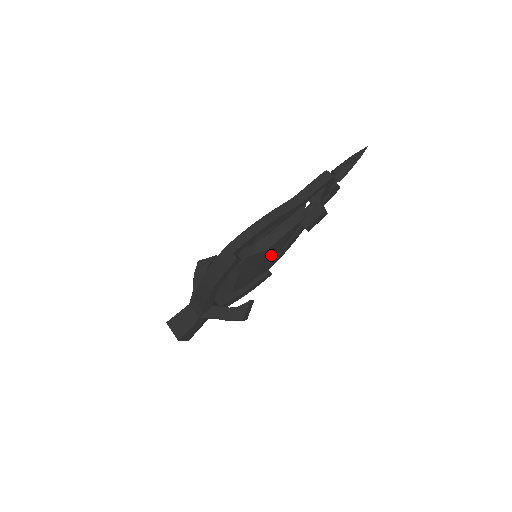
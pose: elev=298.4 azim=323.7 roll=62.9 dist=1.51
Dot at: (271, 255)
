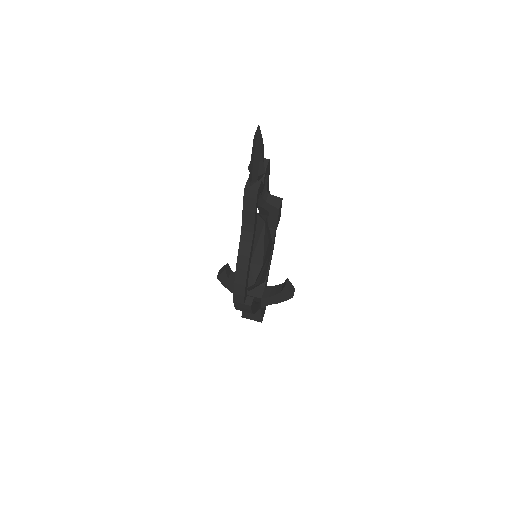
Dot at: (267, 250)
